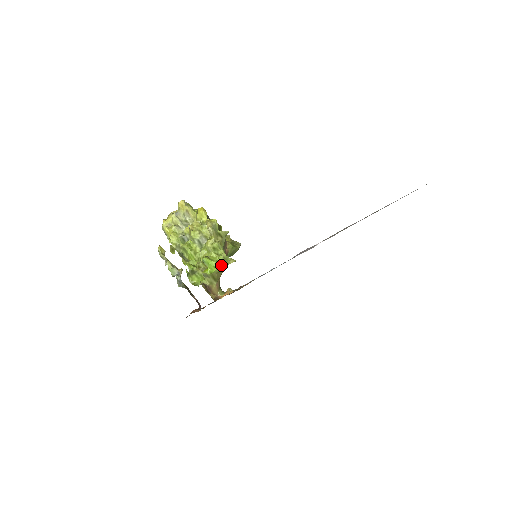
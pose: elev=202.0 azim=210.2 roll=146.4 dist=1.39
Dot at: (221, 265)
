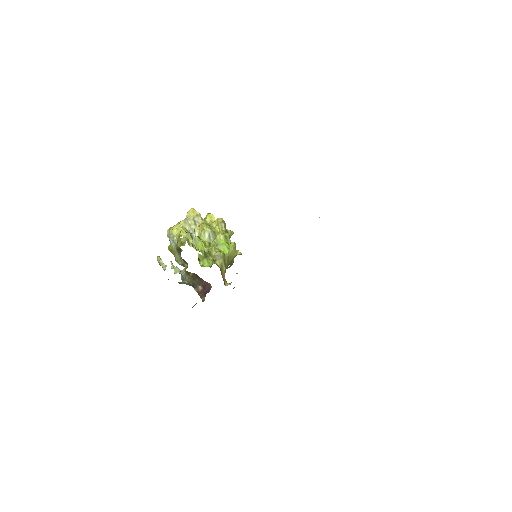
Dot at: (233, 249)
